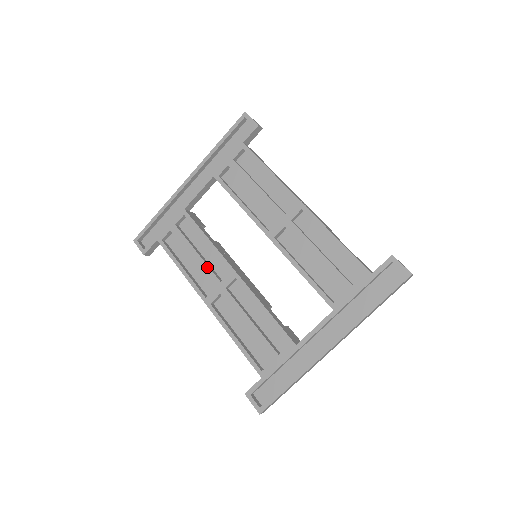
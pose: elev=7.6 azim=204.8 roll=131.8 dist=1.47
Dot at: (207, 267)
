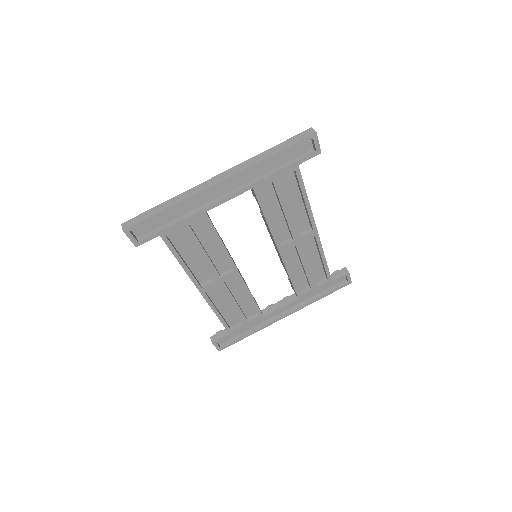
Dot at: (213, 266)
